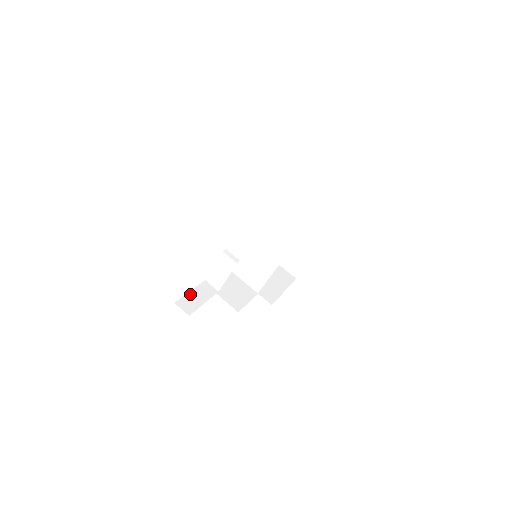
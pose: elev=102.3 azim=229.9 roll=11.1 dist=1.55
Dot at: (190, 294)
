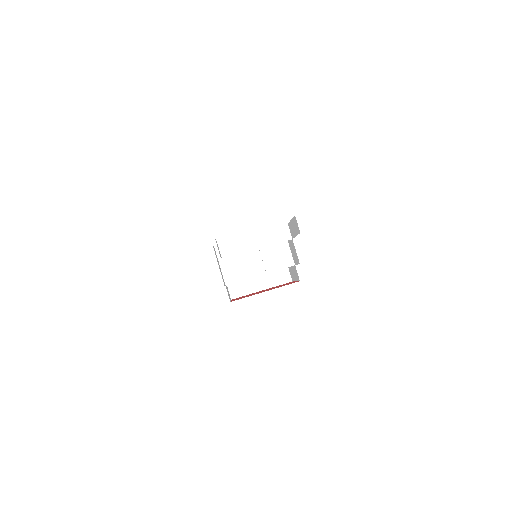
Dot at: occluded
